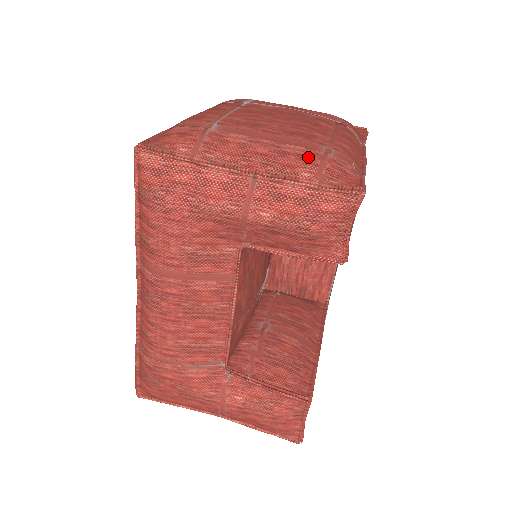
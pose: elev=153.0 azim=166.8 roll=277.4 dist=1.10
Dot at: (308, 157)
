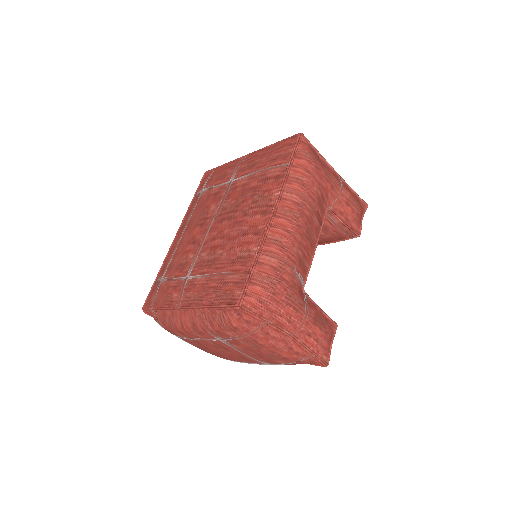
Dot at: occluded
